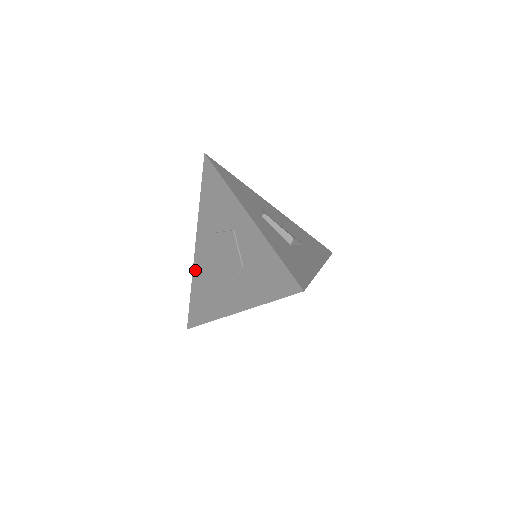
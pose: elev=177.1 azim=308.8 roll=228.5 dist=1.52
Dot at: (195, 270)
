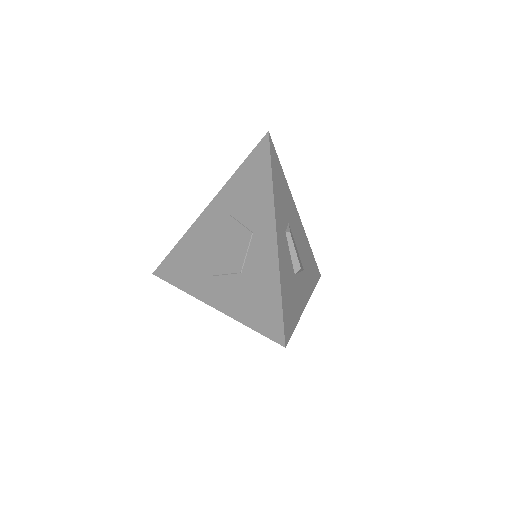
Dot at: (192, 231)
